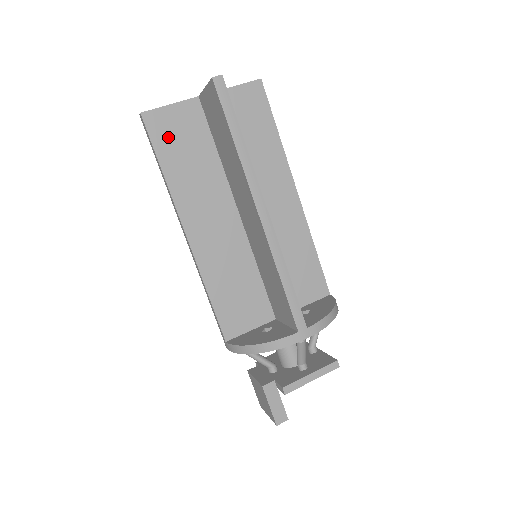
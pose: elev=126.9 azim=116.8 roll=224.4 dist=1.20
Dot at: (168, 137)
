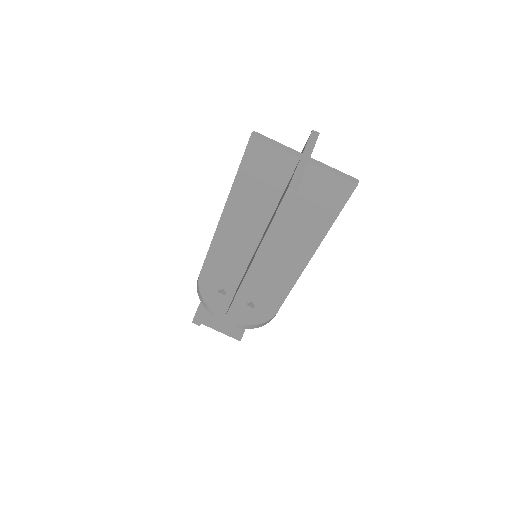
Dot at: (257, 162)
